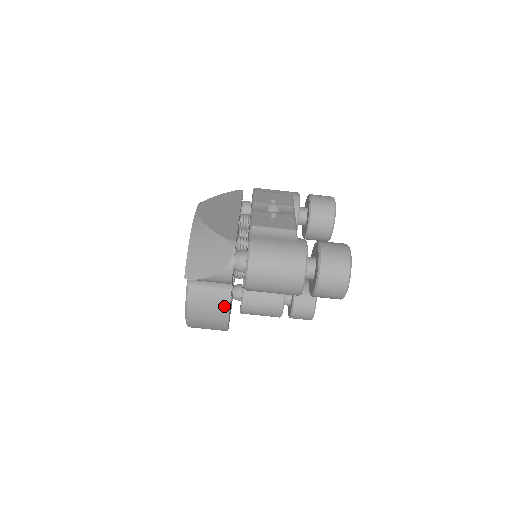
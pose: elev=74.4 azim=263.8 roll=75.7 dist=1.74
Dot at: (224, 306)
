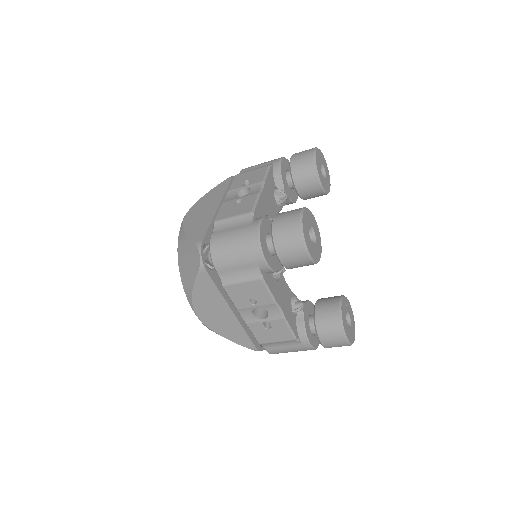
Dot at: occluded
